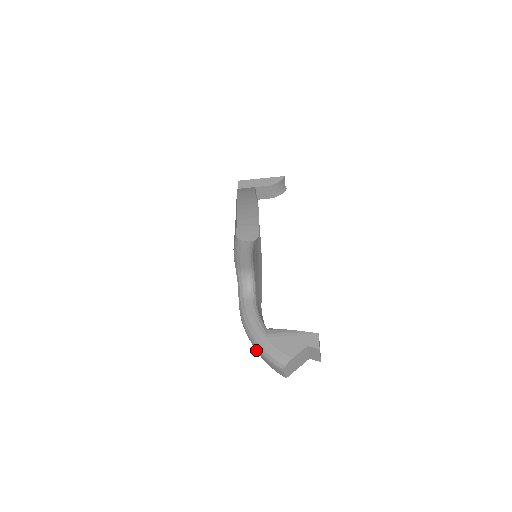
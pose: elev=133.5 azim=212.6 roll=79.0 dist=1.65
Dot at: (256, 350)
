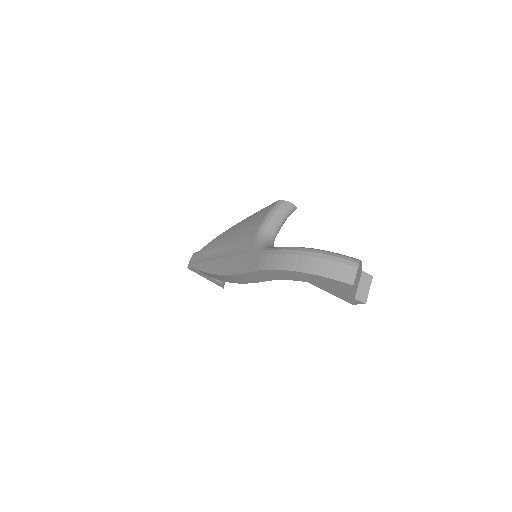
Dot at: (311, 264)
